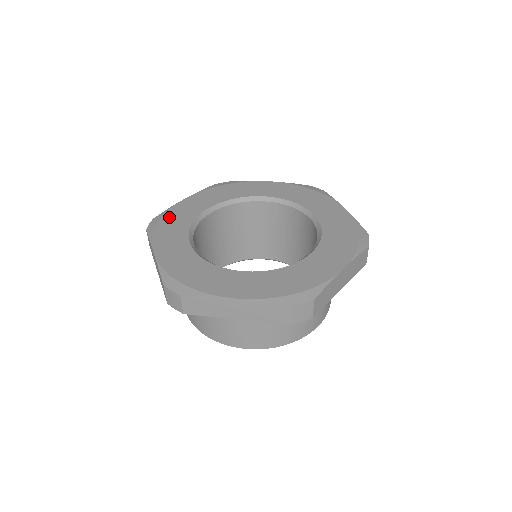
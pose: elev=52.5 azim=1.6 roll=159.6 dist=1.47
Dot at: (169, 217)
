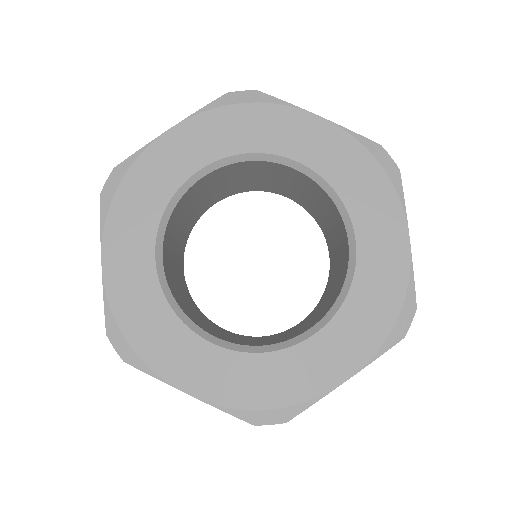
Dot at: (127, 319)
